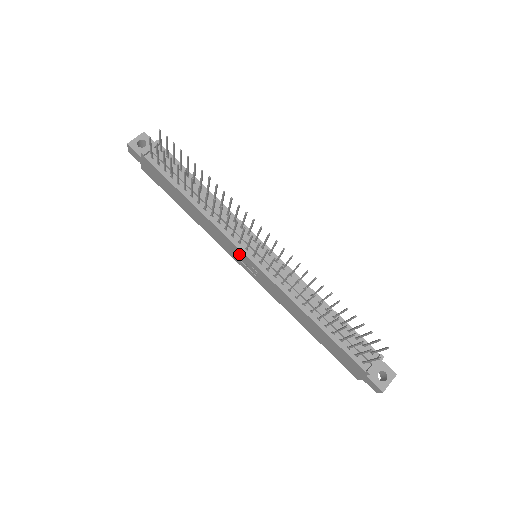
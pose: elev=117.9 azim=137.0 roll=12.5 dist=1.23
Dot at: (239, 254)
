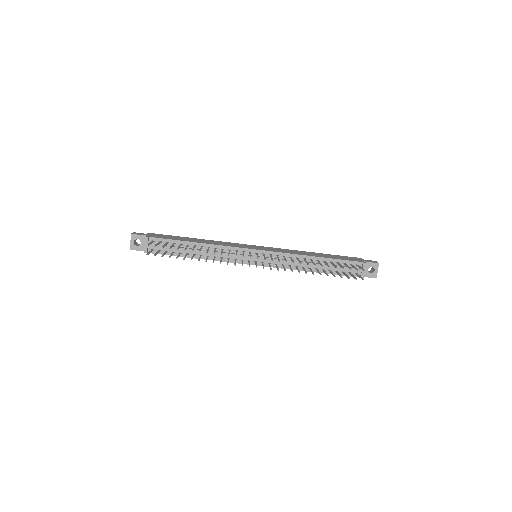
Dot at: occluded
